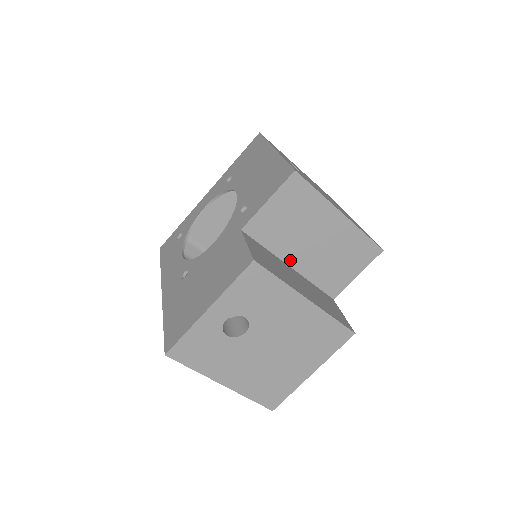
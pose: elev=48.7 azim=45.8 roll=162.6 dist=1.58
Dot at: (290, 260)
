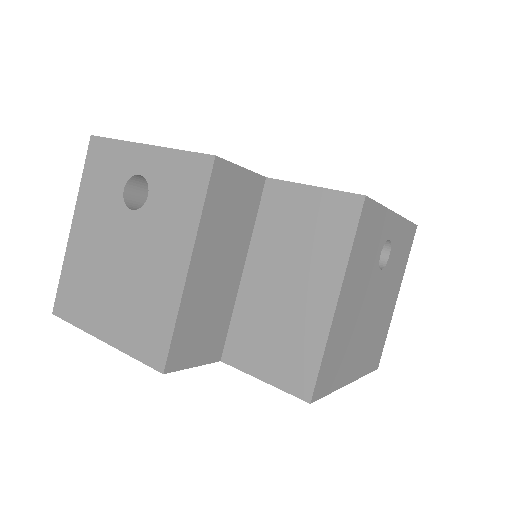
Dot at: (252, 265)
